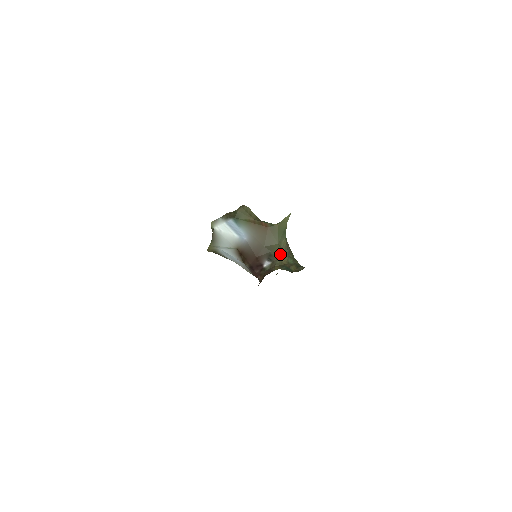
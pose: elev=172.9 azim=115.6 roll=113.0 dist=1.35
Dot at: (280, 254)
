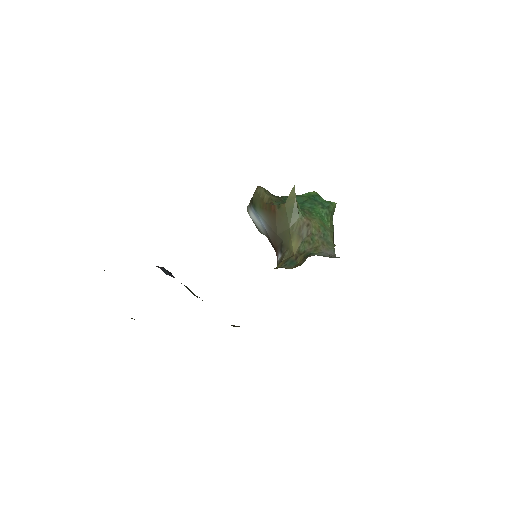
Dot at: (290, 242)
